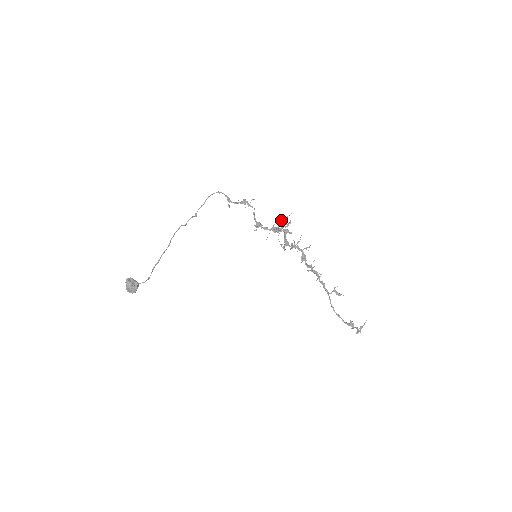
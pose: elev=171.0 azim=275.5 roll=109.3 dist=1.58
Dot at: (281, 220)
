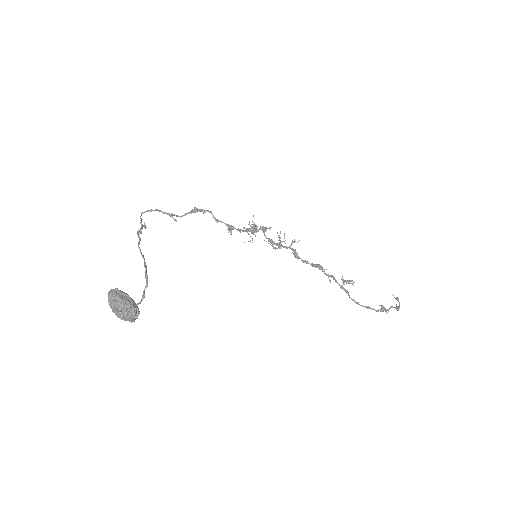
Dot at: (244, 228)
